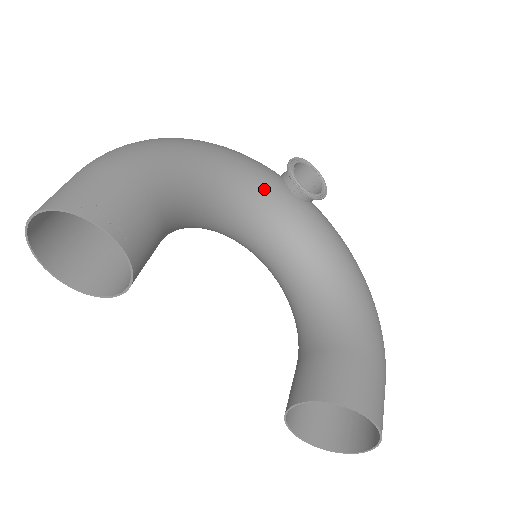
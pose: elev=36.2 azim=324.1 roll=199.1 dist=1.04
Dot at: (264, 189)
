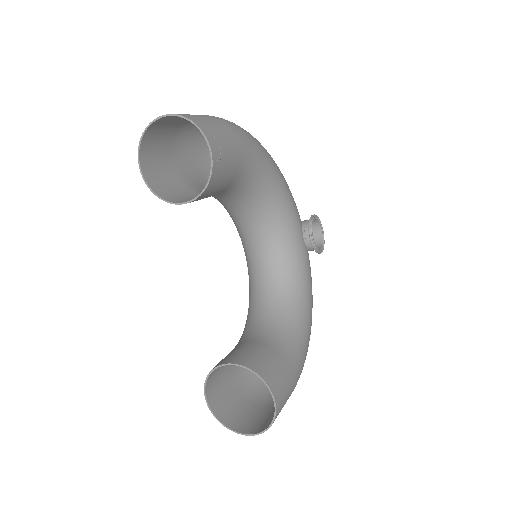
Dot at: (290, 218)
